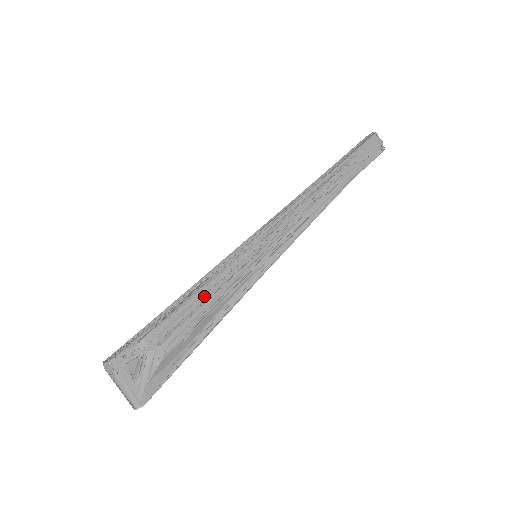
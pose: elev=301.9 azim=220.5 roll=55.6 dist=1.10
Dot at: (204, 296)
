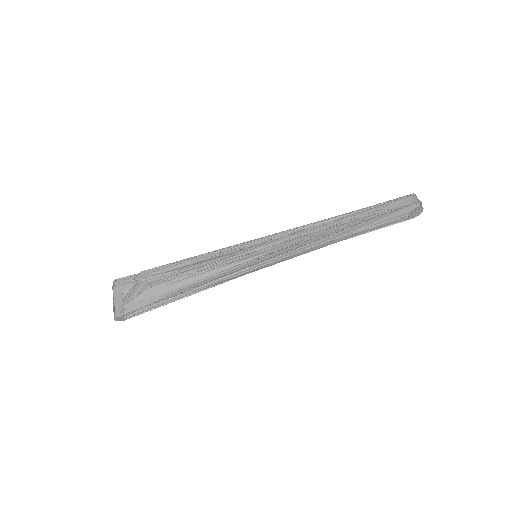
Dot at: (196, 263)
